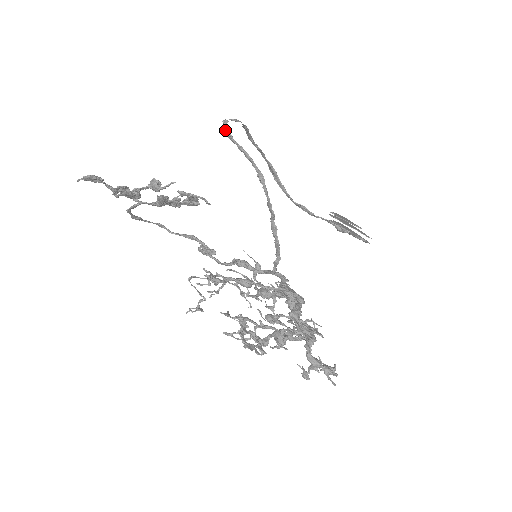
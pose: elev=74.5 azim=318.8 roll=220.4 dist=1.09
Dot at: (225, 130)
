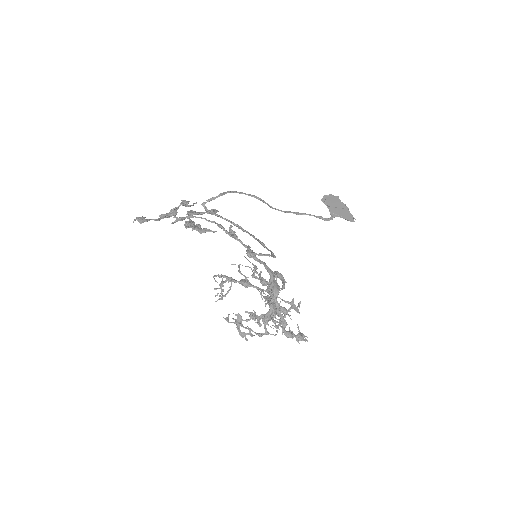
Dot at: (205, 209)
